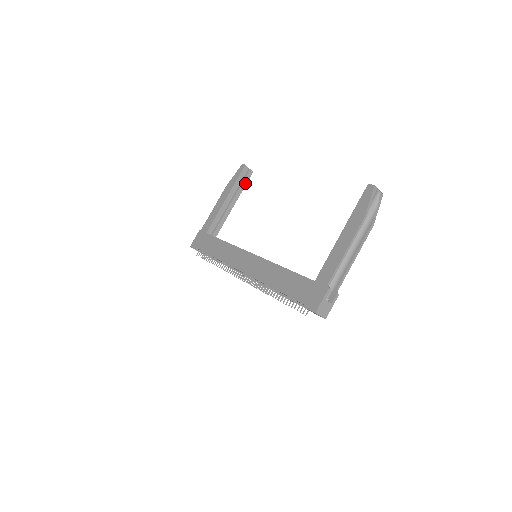
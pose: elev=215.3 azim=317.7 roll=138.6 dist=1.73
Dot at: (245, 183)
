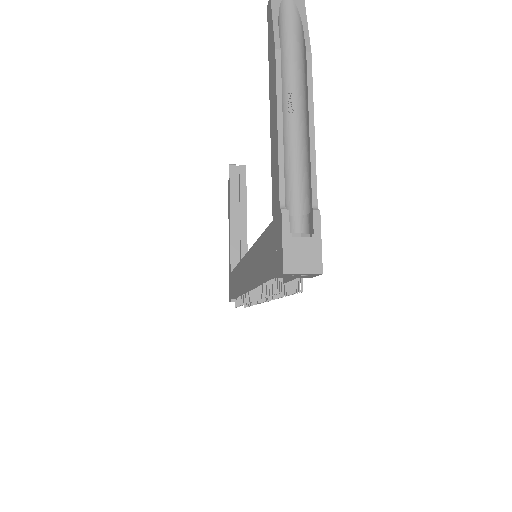
Dot at: (244, 185)
